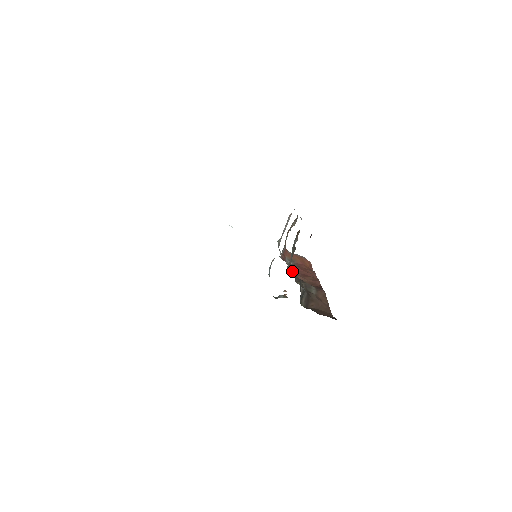
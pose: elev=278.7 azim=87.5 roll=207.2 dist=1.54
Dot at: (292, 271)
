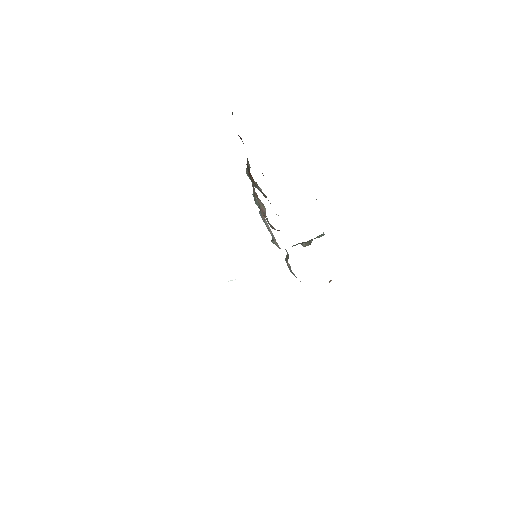
Dot at: occluded
